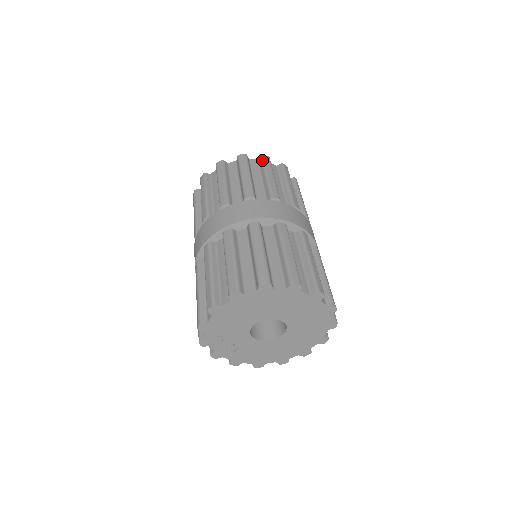
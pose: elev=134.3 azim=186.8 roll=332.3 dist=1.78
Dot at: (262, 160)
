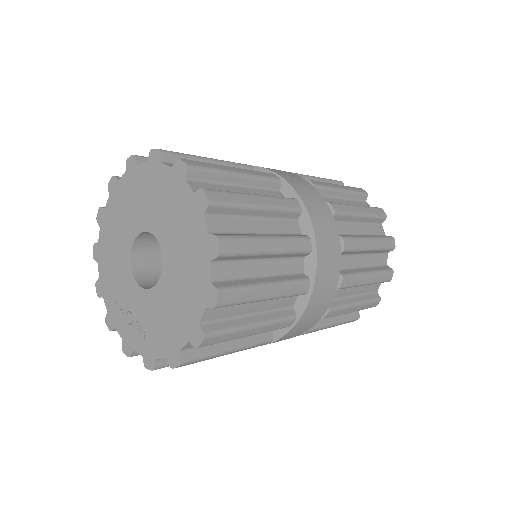
Dot at: occluded
